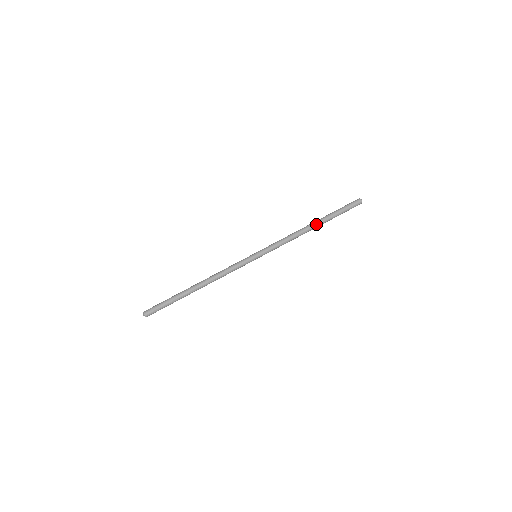
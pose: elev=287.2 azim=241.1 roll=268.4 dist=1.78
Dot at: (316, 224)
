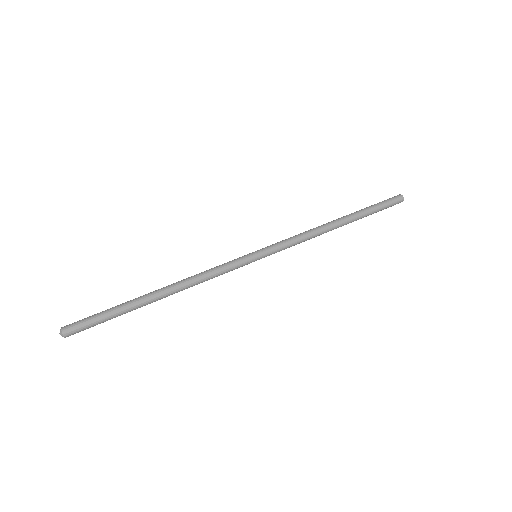
Dot at: (345, 222)
